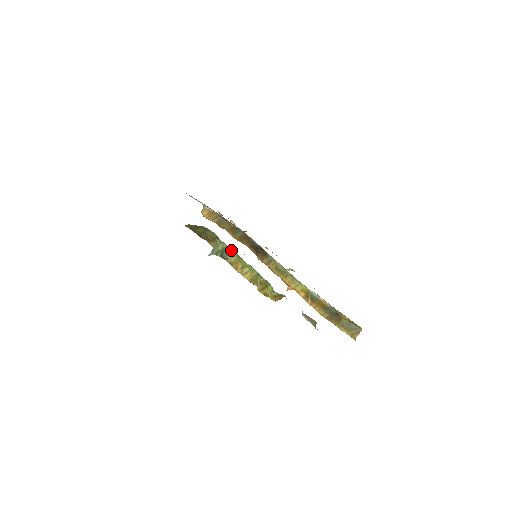
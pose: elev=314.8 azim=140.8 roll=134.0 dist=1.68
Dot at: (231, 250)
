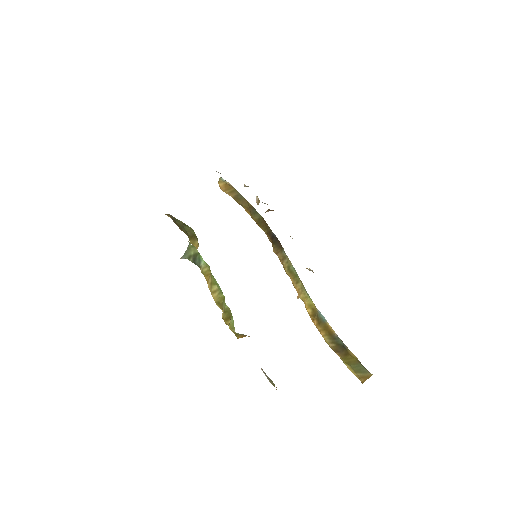
Dot at: (202, 258)
